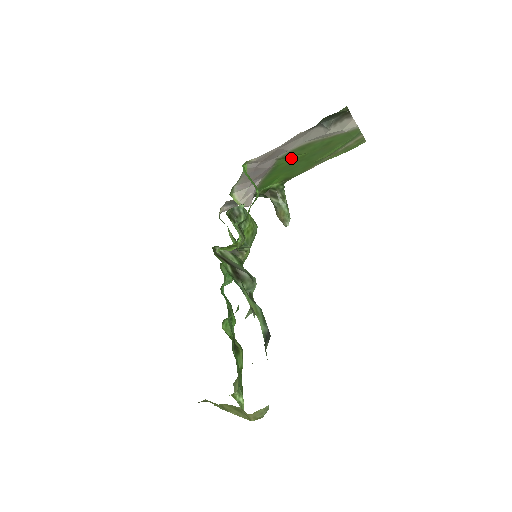
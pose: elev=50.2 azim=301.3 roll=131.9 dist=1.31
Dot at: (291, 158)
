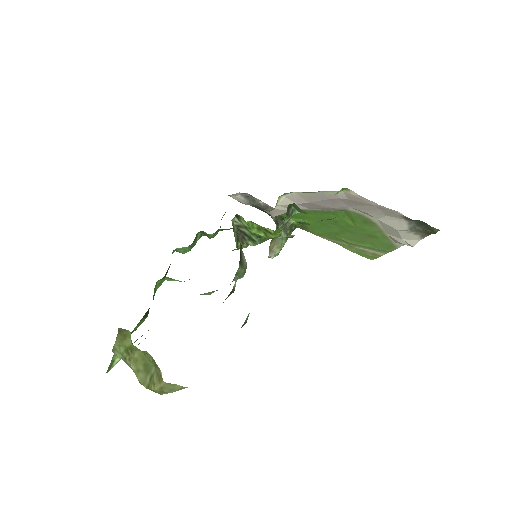
Dot at: (347, 219)
